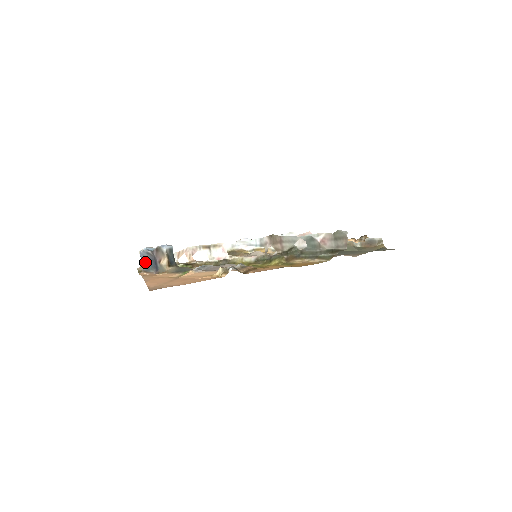
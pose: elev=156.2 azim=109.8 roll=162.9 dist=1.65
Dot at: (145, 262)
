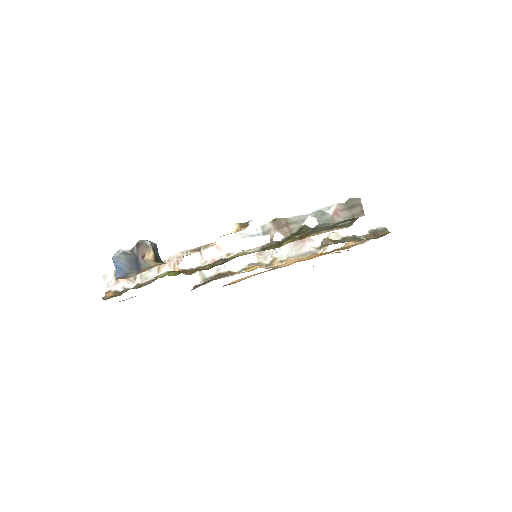
Dot at: (121, 266)
